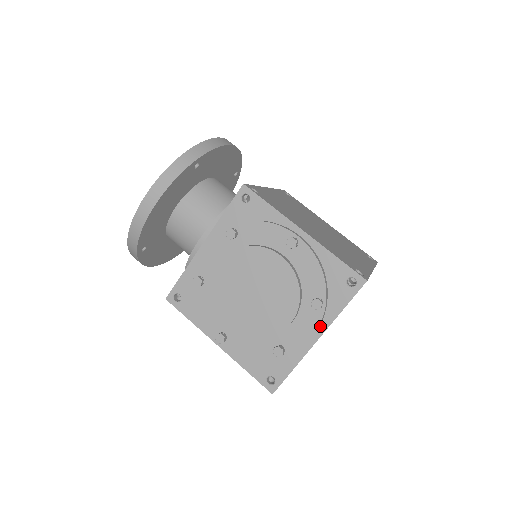
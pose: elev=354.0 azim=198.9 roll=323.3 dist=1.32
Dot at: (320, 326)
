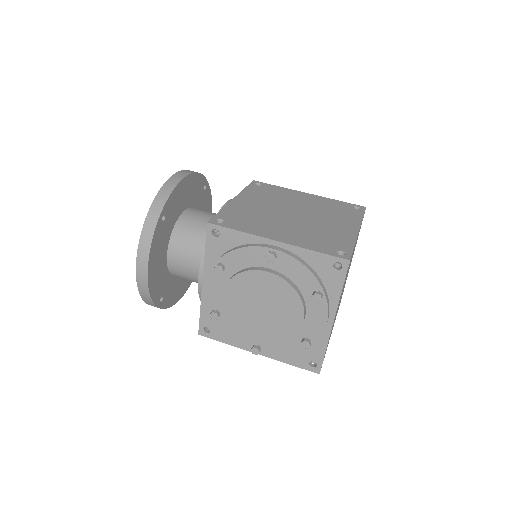
Dot at: (330, 310)
